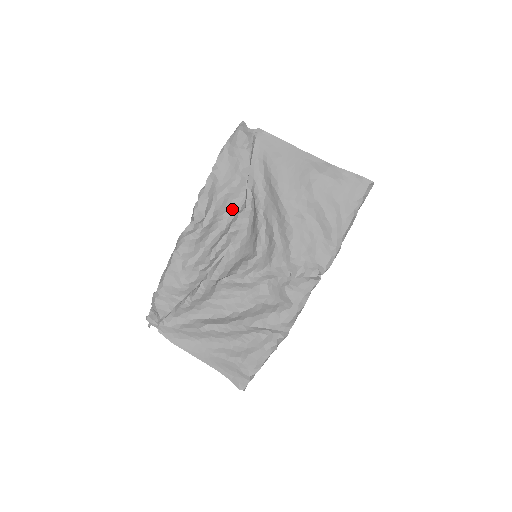
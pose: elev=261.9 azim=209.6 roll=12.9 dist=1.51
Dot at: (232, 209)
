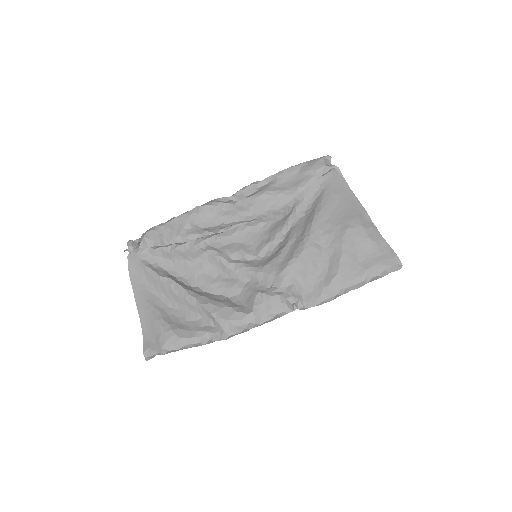
Dot at: (268, 211)
